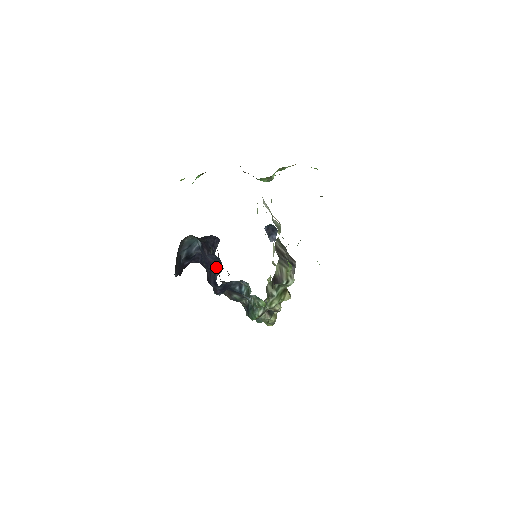
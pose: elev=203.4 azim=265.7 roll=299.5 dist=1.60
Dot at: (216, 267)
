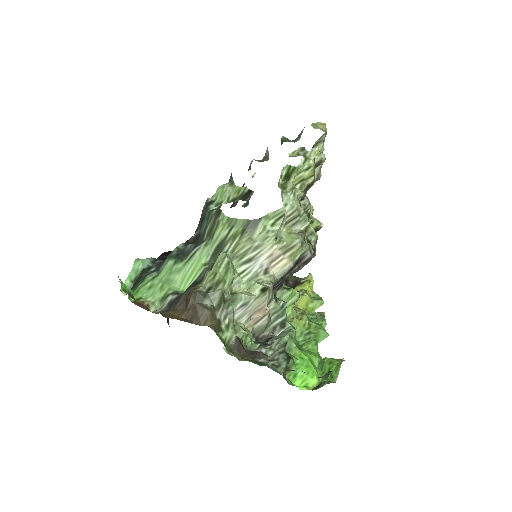
Dot at: occluded
